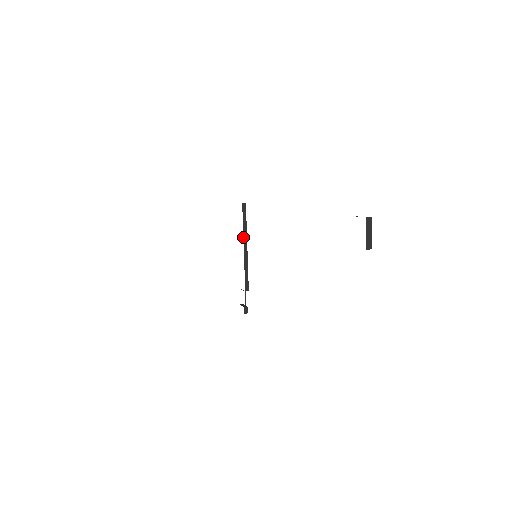
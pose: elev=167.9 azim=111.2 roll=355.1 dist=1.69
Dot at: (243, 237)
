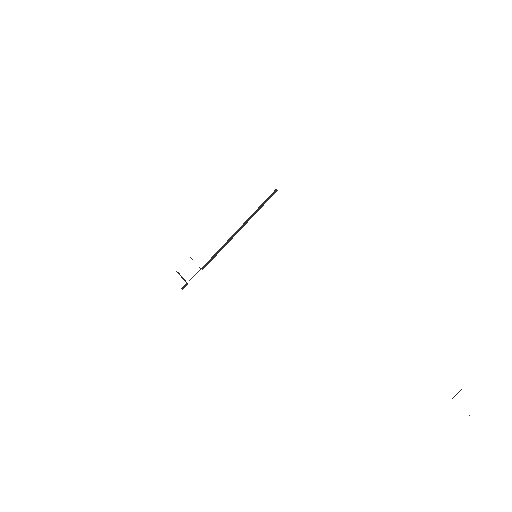
Dot at: (247, 219)
